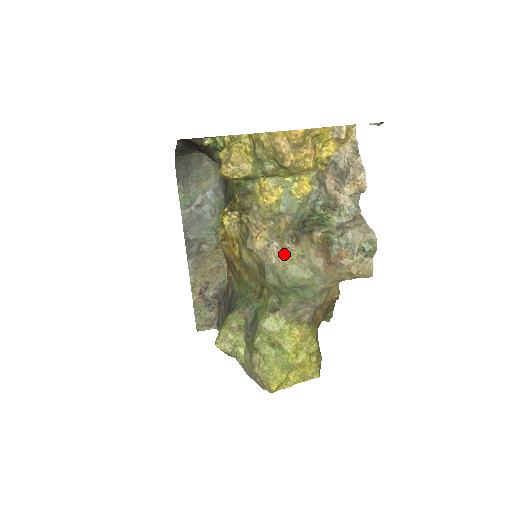
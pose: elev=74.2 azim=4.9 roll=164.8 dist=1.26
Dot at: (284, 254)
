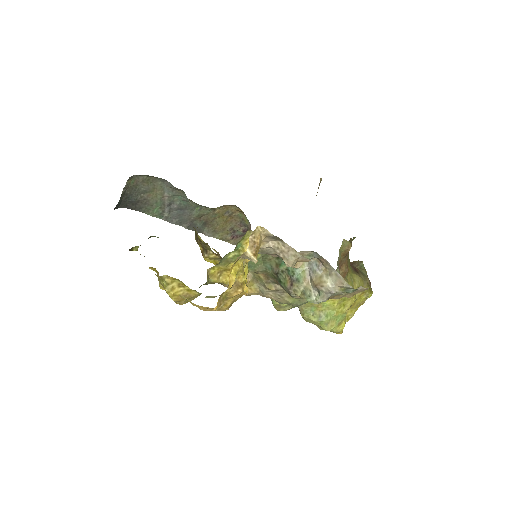
Dot at: (280, 294)
